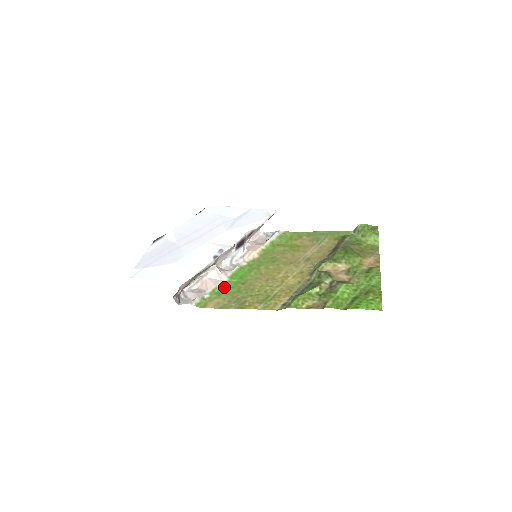
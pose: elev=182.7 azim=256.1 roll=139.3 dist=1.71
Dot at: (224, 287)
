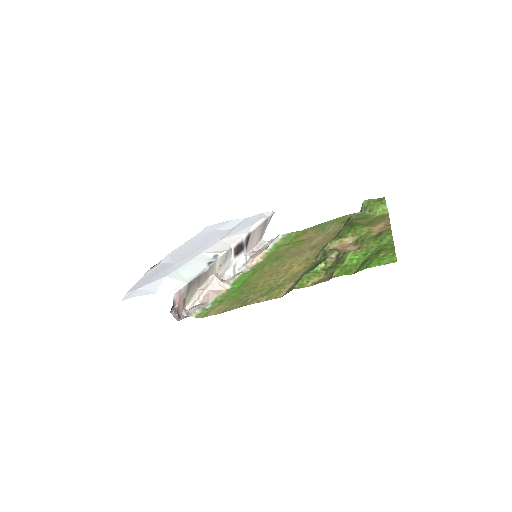
Dot at: (227, 294)
